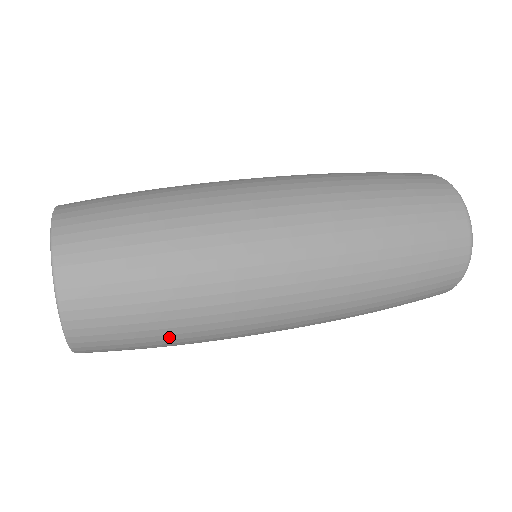
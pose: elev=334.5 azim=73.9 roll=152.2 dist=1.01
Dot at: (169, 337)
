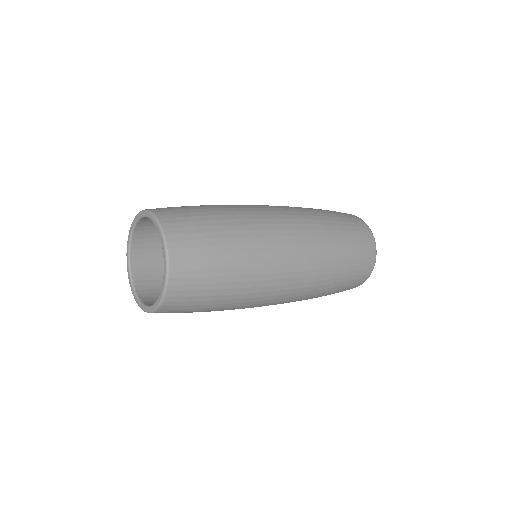
Dot at: (225, 235)
